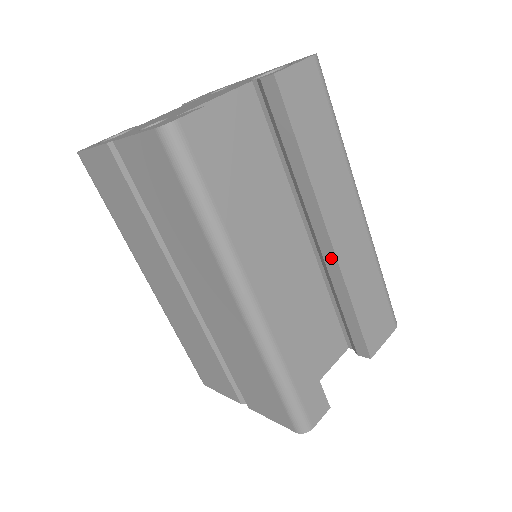
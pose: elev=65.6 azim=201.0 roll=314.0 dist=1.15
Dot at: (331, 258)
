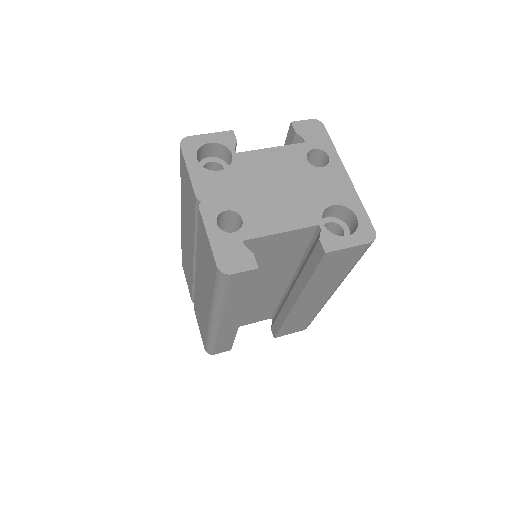
Dot at: (288, 307)
